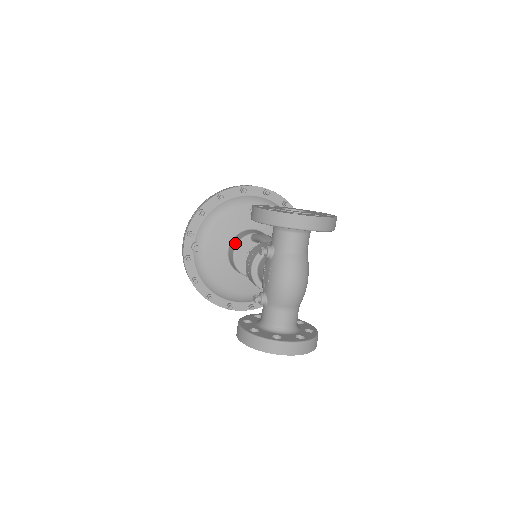
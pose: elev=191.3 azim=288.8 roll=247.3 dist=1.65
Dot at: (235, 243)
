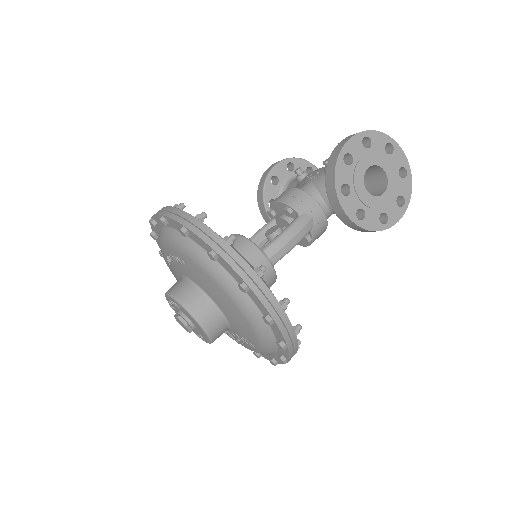
Dot at: occluded
